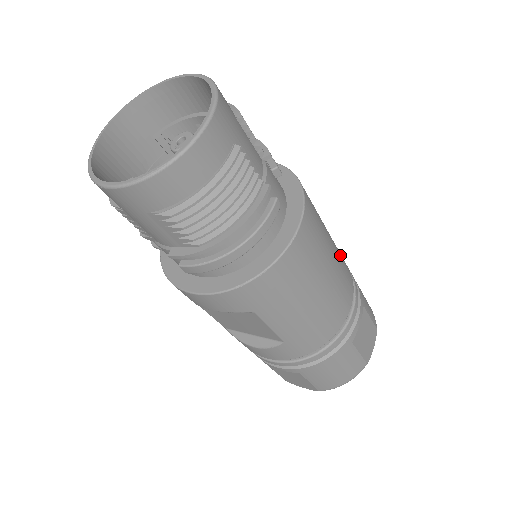
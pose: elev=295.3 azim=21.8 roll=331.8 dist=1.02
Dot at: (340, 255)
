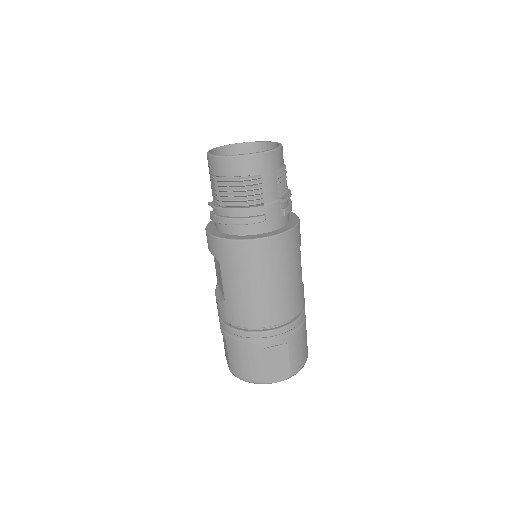
Dot at: (293, 295)
